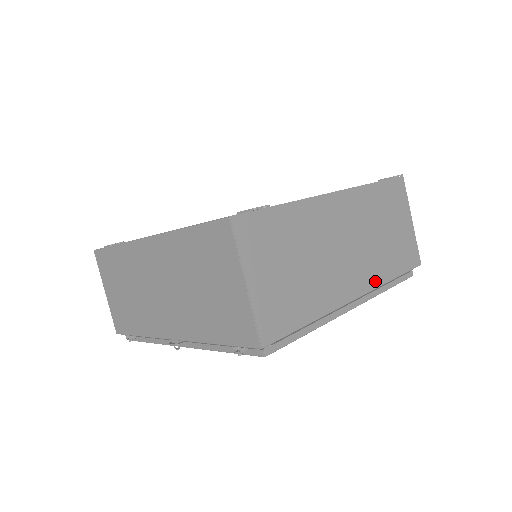
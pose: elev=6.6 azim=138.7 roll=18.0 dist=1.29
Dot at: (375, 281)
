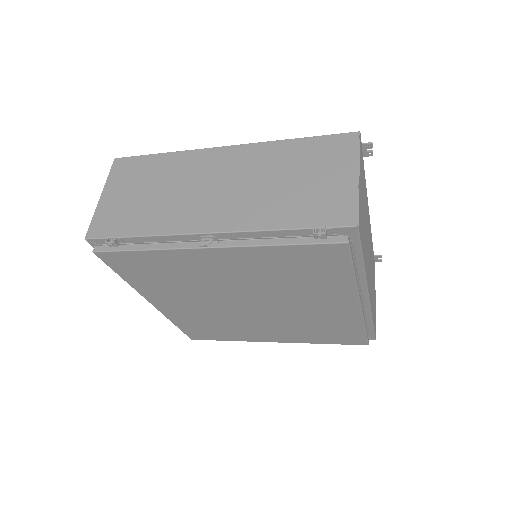
Dot at: (371, 303)
